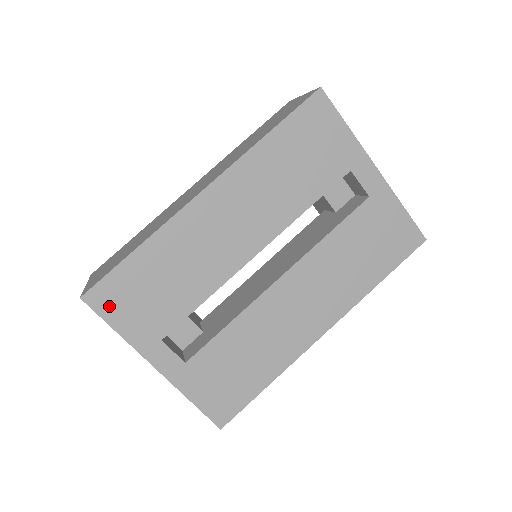
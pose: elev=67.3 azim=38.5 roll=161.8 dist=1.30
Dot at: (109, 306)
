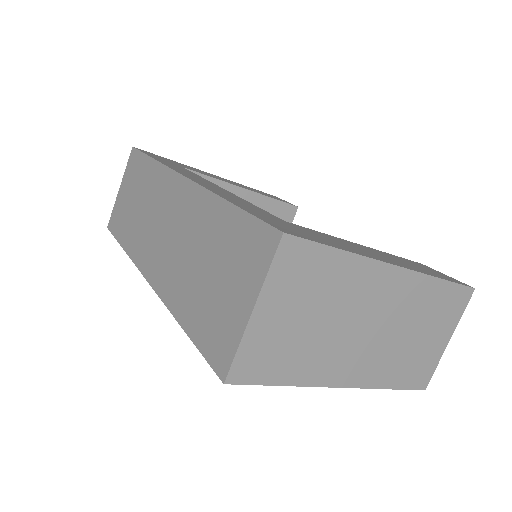
Dot at: occluded
